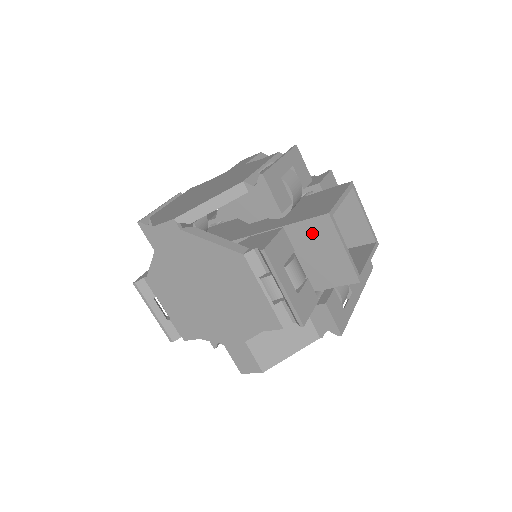
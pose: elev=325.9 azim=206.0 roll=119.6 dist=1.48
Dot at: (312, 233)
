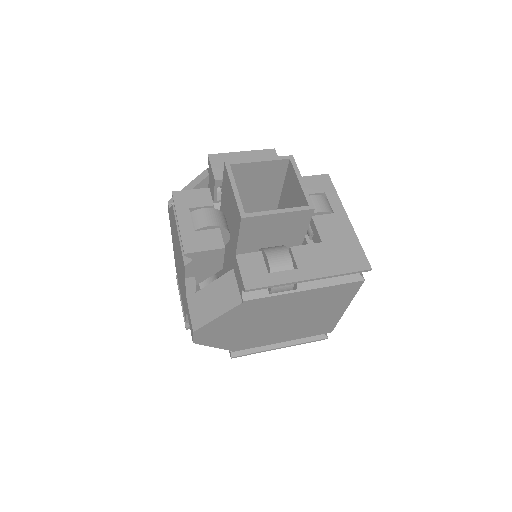
Dot at: (226, 188)
